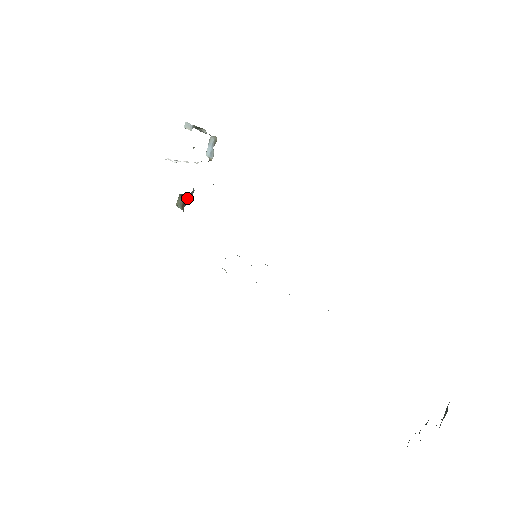
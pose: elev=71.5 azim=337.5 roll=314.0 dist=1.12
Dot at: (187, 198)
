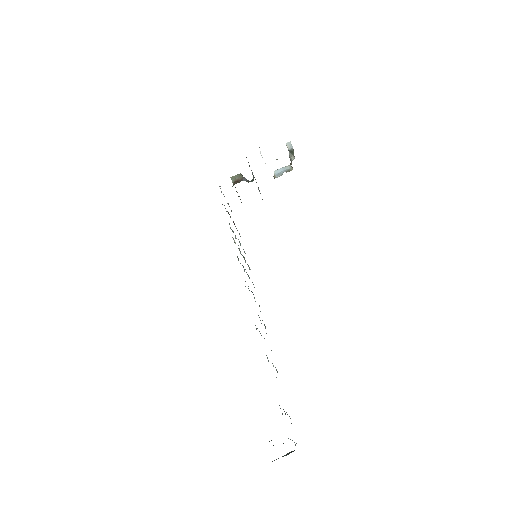
Dot at: (245, 180)
